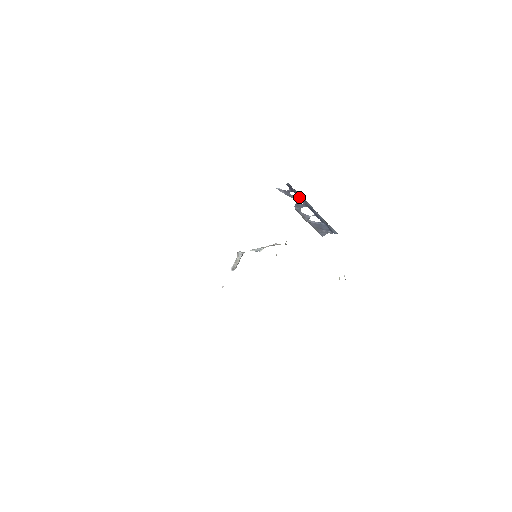
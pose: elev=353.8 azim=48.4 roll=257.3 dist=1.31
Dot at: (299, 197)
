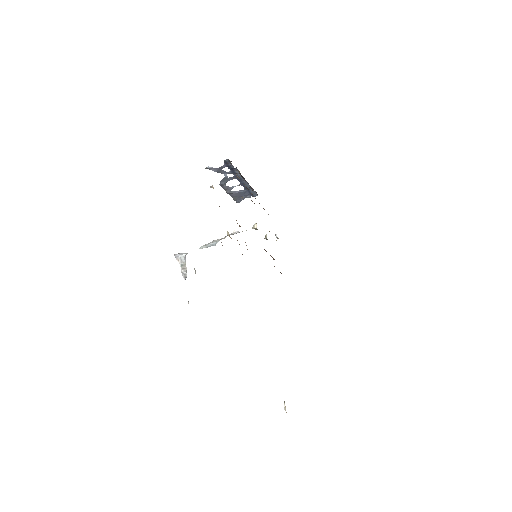
Dot at: (232, 171)
